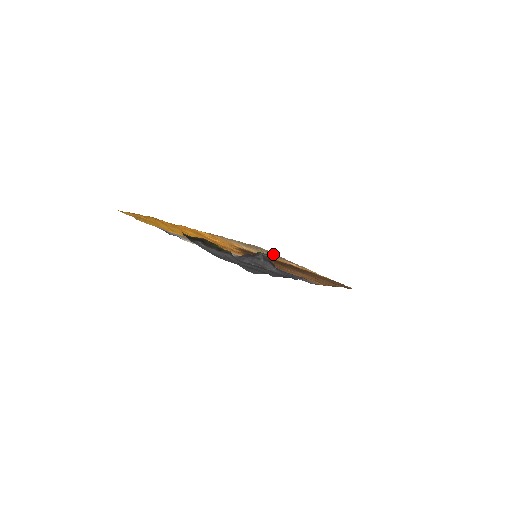
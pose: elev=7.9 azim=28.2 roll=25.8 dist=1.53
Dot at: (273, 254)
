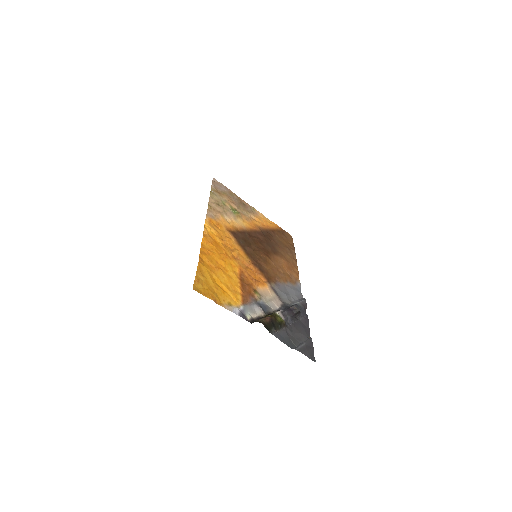
Dot at: (233, 199)
